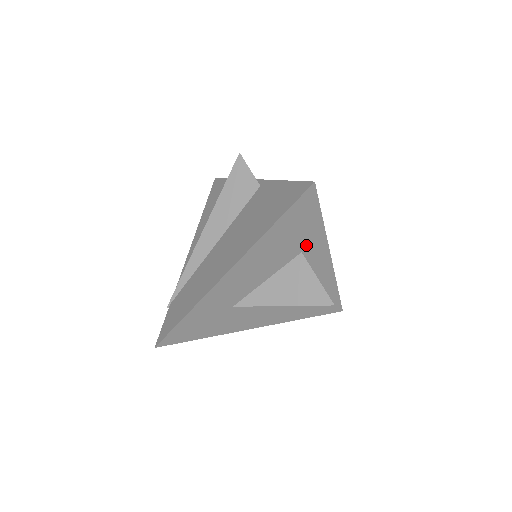
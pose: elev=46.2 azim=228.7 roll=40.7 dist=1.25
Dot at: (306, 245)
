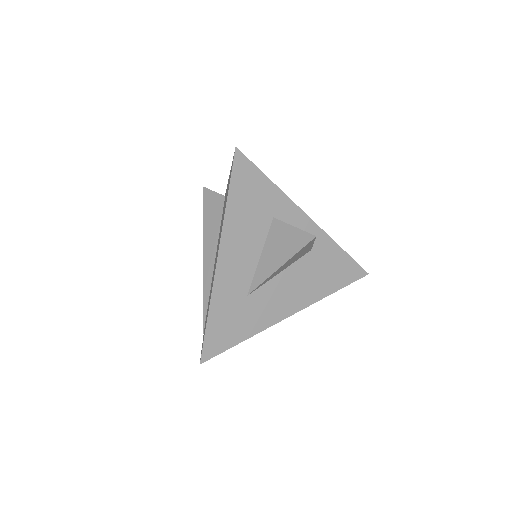
Dot at: (273, 209)
